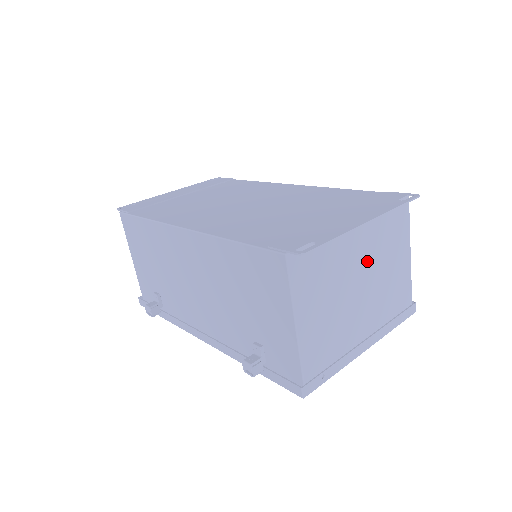
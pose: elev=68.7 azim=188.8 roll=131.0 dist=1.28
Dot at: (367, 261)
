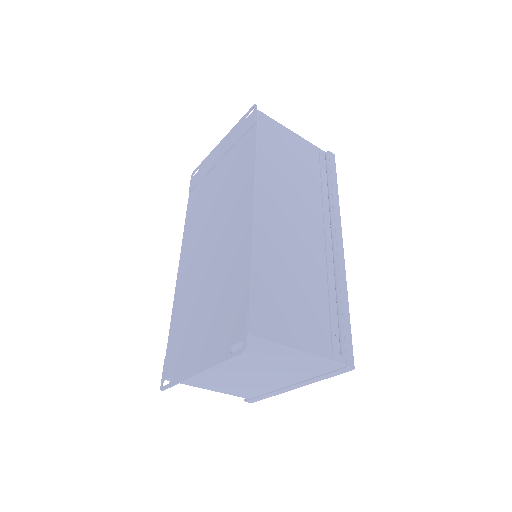
Dot at: (242, 366)
